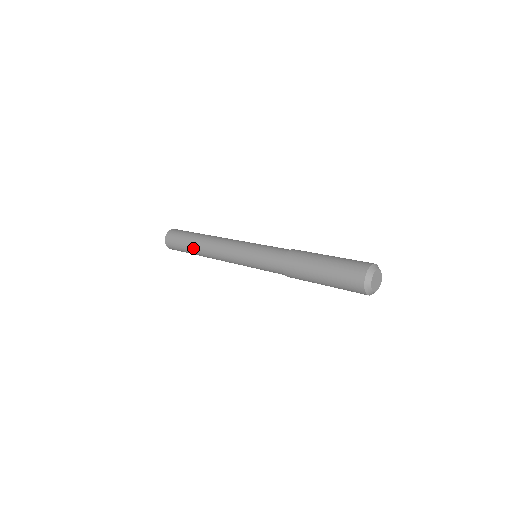
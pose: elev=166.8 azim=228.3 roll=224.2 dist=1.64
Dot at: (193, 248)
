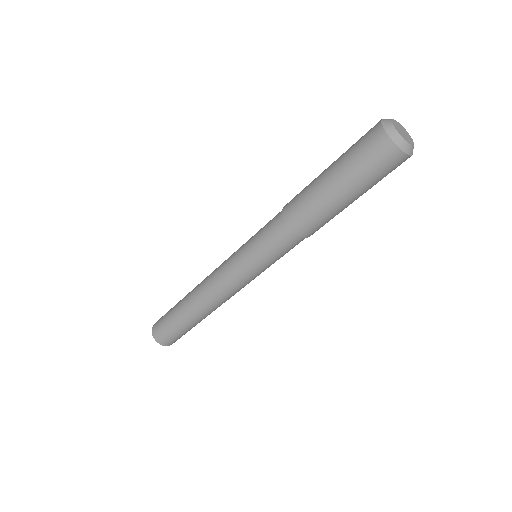
Dot at: (182, 305)
